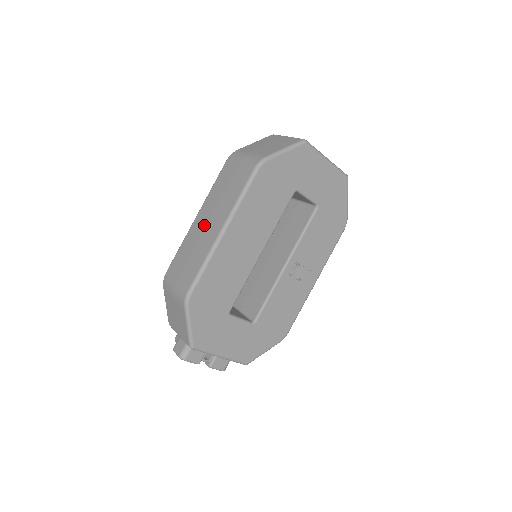
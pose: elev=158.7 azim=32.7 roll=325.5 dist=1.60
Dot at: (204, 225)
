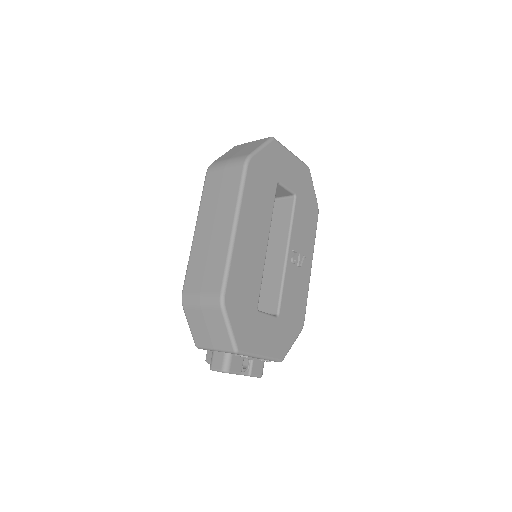
Dot at: (209, 232)
